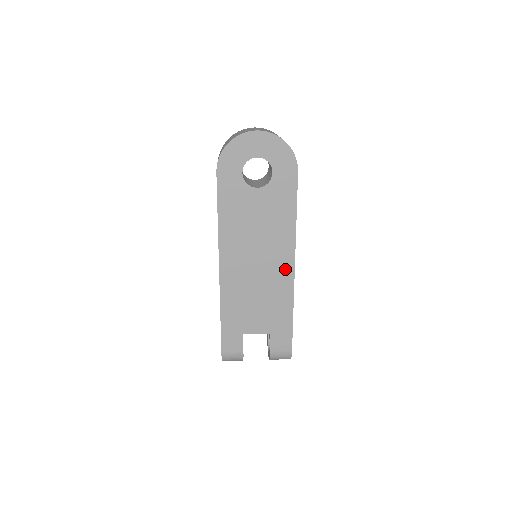
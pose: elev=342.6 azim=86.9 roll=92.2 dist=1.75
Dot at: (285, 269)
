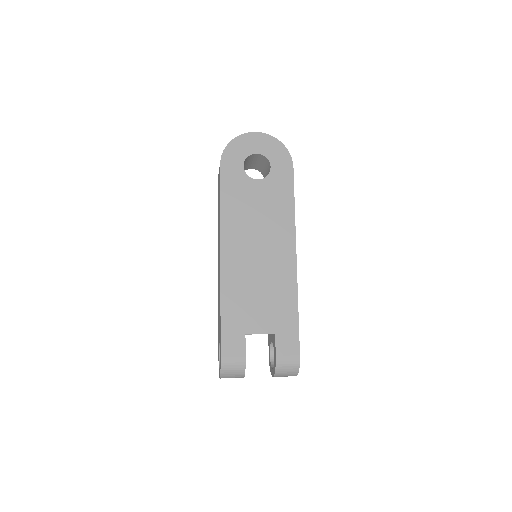
Dot at: (287, 259)
